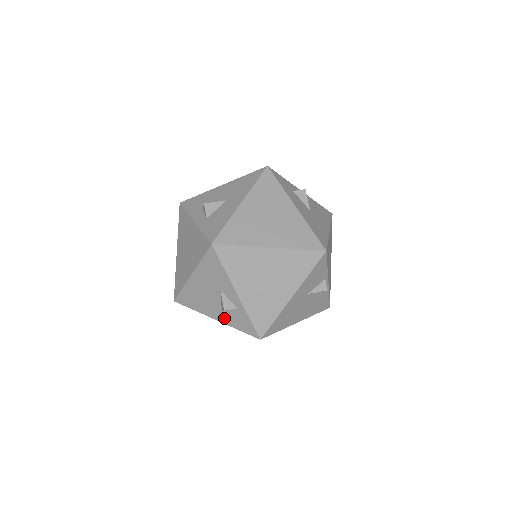
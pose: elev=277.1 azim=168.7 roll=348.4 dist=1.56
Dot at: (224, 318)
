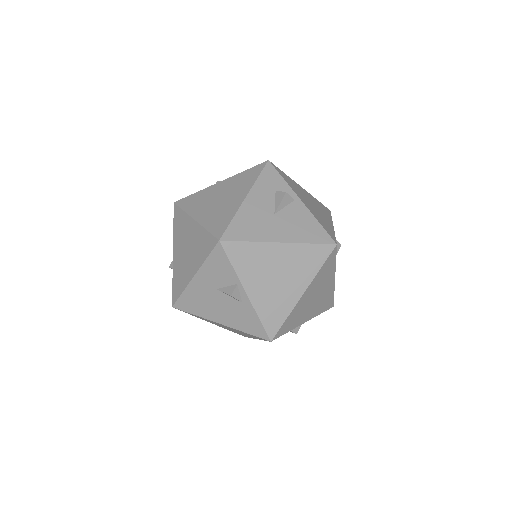
Dot at: occluded
